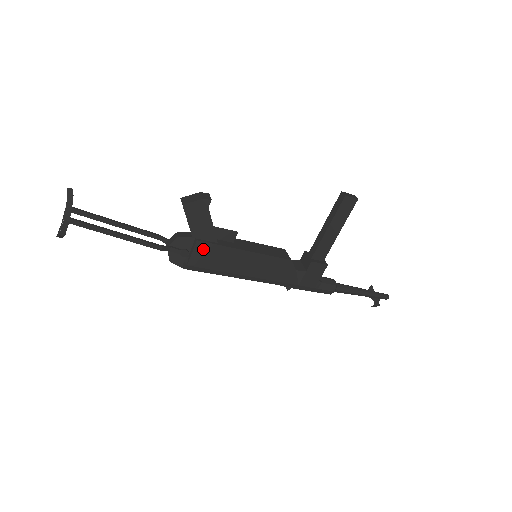
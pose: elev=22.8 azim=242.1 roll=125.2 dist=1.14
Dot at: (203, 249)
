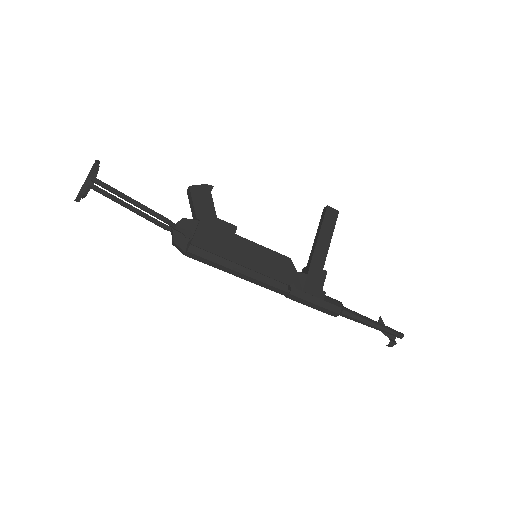
Dot at: (206, 229)
